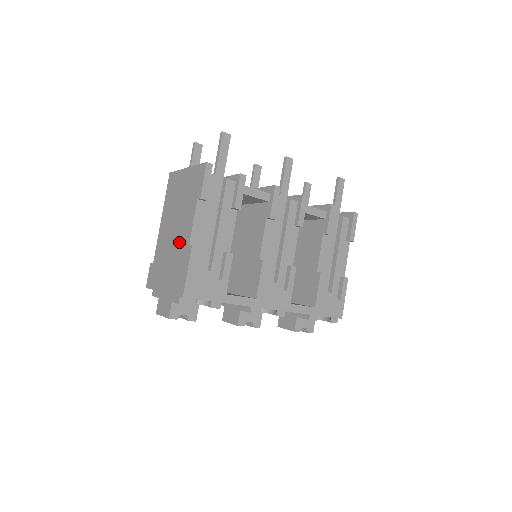
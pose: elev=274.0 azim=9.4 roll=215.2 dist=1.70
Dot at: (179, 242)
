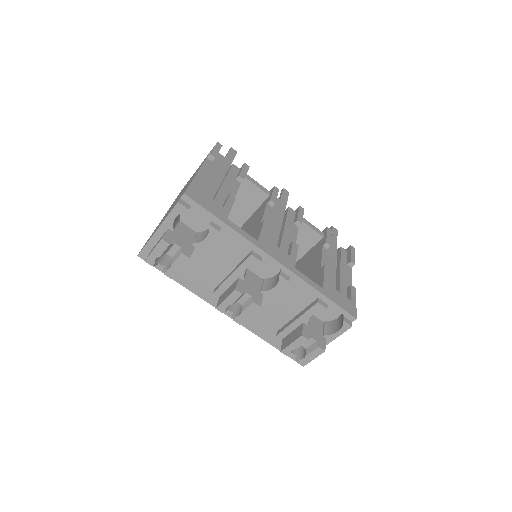
Dot at: (184, 189)
